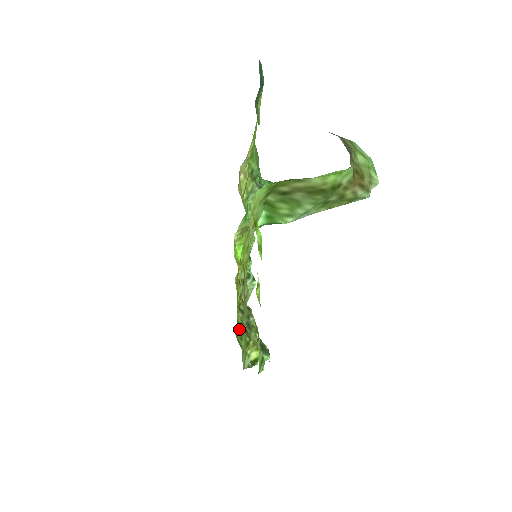
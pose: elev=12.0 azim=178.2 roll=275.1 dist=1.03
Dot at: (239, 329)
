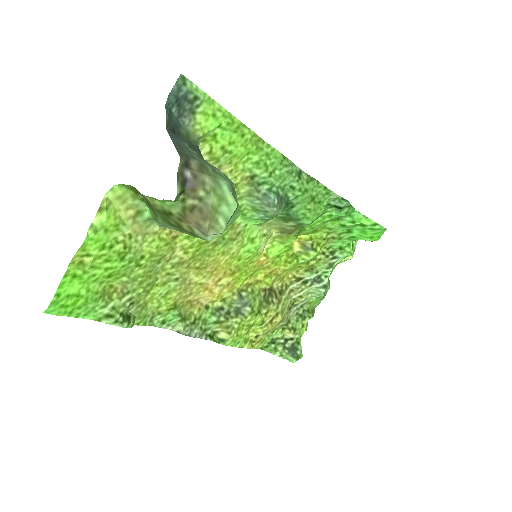
Dot at: (219, 306)
